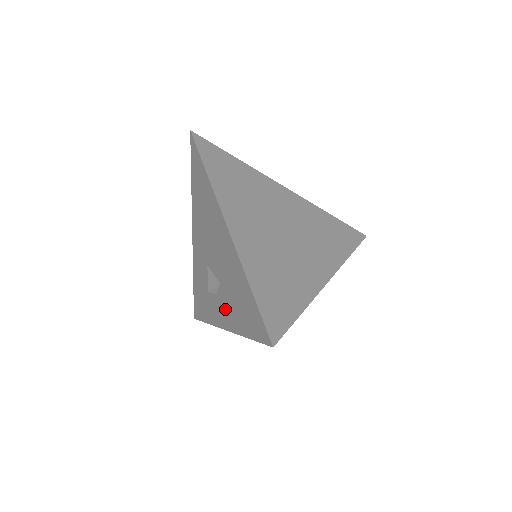
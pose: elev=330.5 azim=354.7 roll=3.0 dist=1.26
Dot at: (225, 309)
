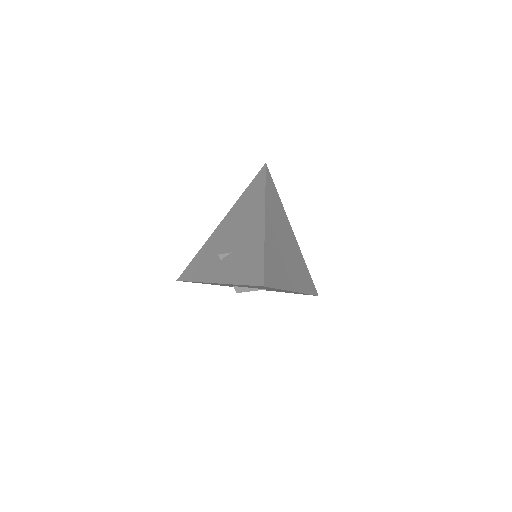
Dot at: (225, 269)
